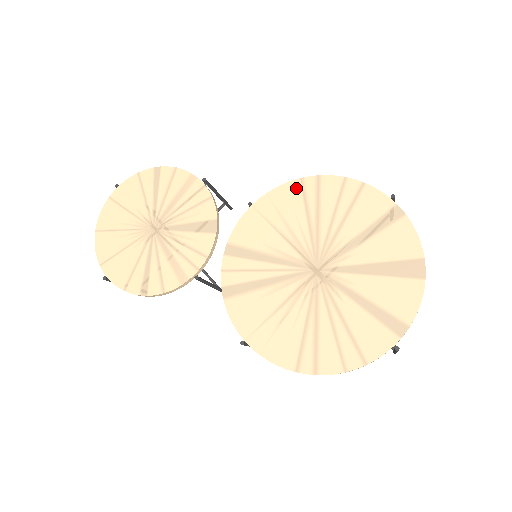
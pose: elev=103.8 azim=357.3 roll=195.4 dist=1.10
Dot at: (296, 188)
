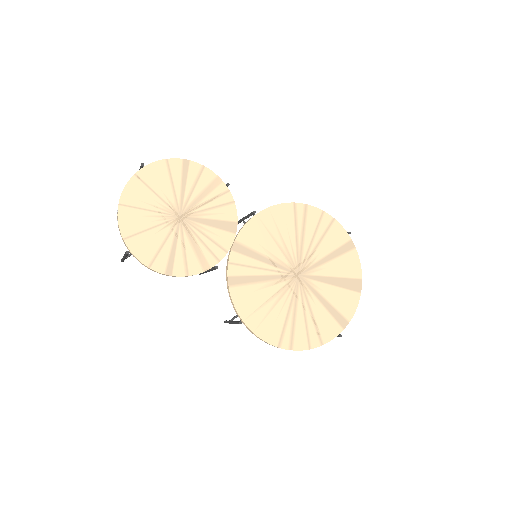
Dot at: (290, 209)
